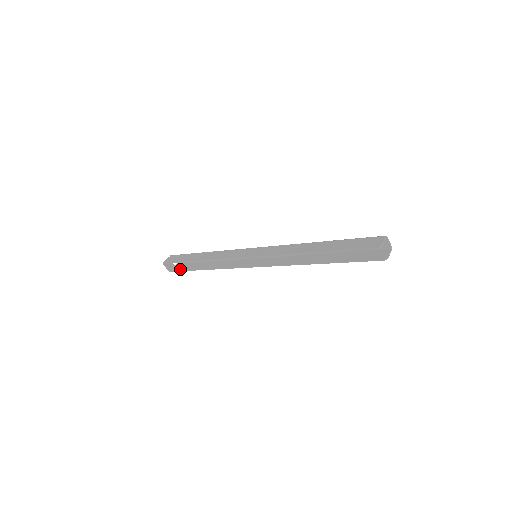
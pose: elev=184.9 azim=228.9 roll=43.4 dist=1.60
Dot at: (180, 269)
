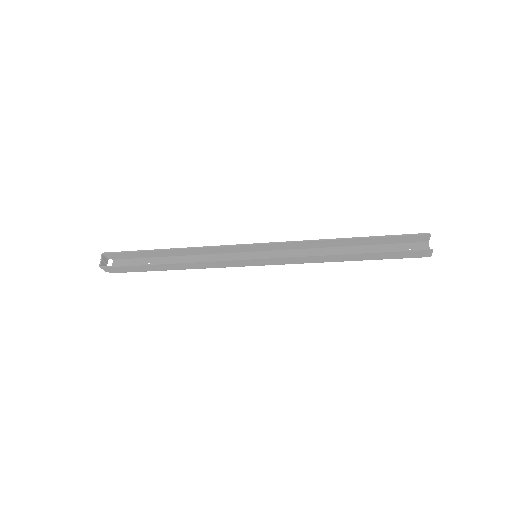
Dot at: (122, 266)
